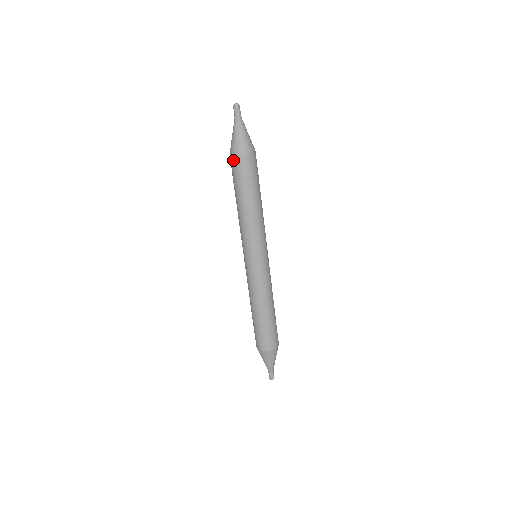
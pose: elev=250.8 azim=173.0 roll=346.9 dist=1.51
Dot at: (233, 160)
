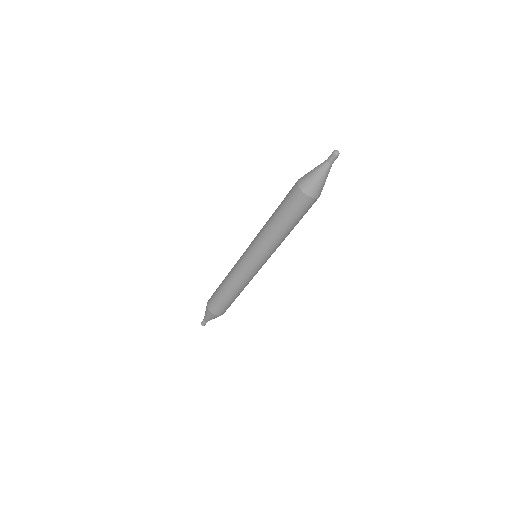
Dot at: (298, 194)
